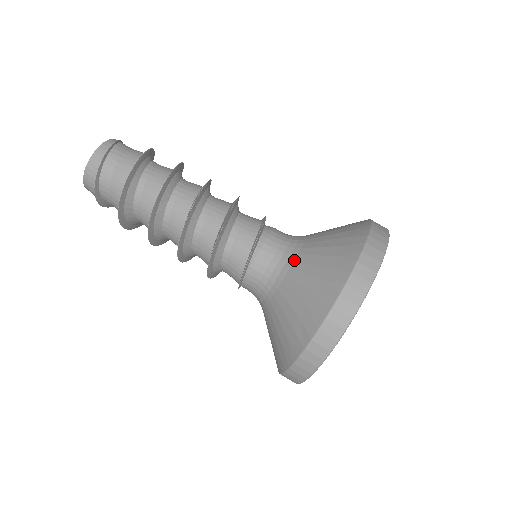
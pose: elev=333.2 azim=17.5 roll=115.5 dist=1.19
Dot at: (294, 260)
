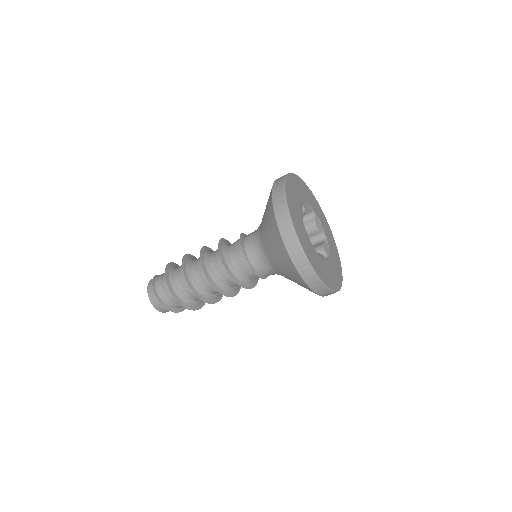
Dot at: occluded
